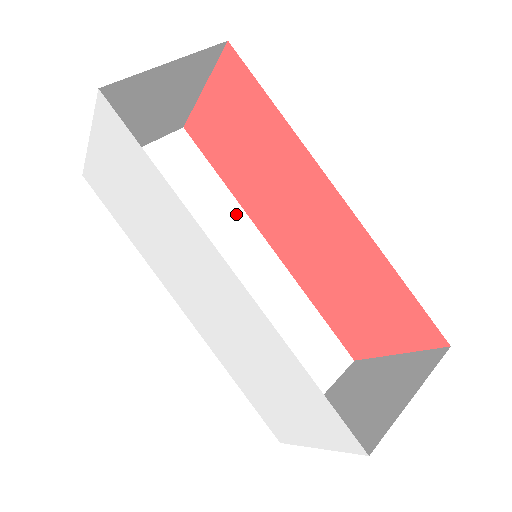
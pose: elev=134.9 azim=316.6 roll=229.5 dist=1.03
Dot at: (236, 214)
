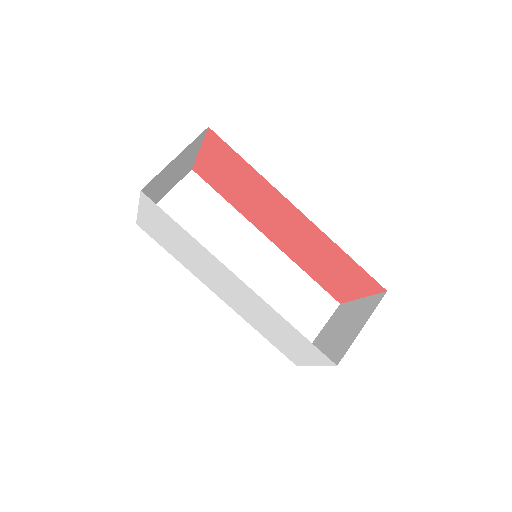
Dot at: (240, 222)
